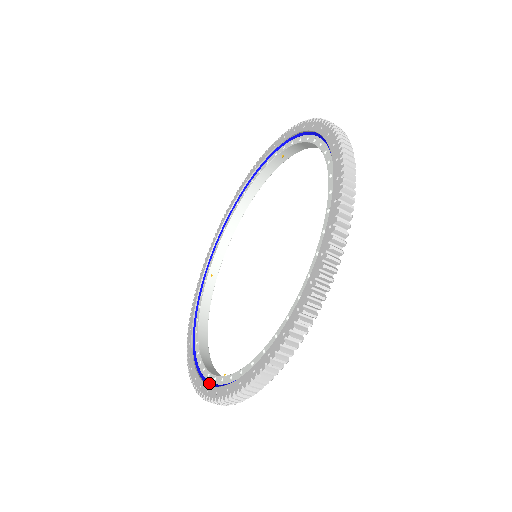
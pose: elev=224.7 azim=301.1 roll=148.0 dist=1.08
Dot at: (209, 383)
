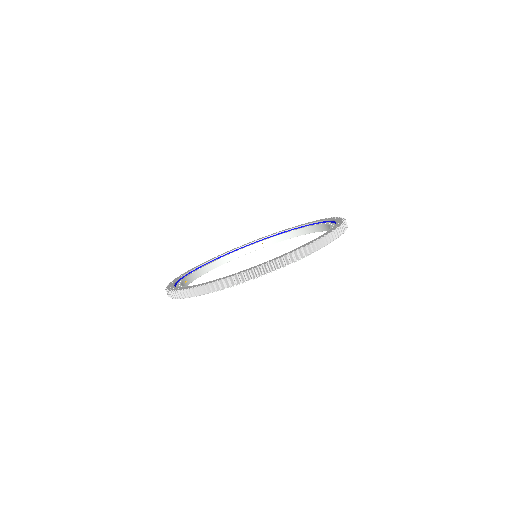
Dot at: occluded
